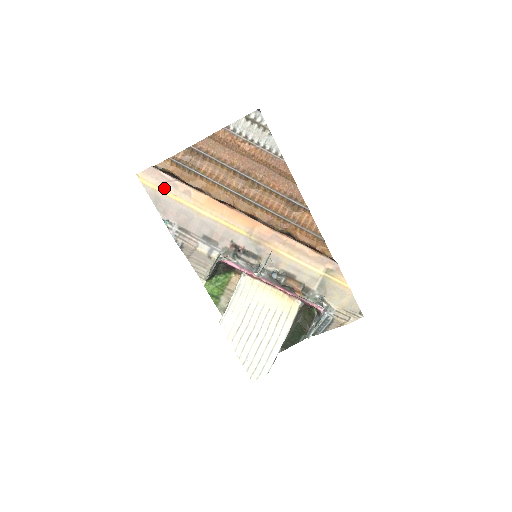
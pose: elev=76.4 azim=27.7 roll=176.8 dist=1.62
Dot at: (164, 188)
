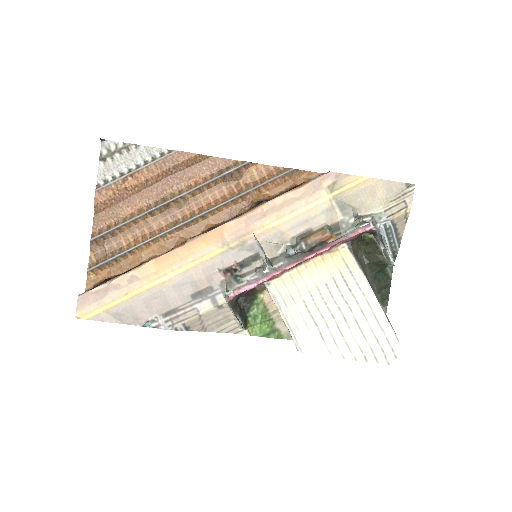
Dot at: (110, 300)
